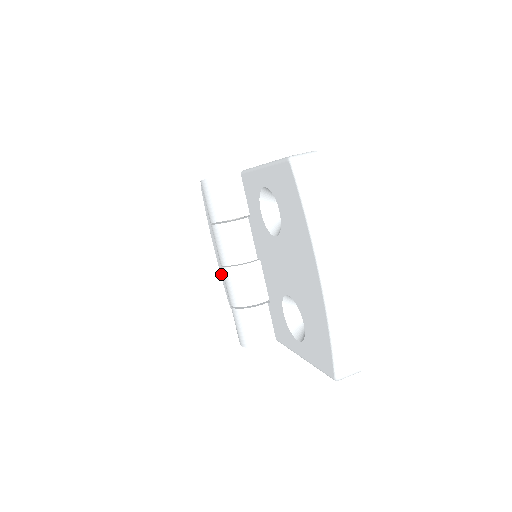
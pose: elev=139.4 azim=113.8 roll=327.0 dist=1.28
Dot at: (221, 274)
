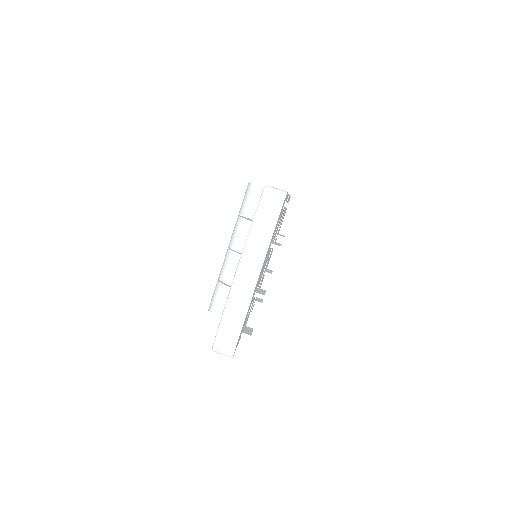
Dot at: occluded
